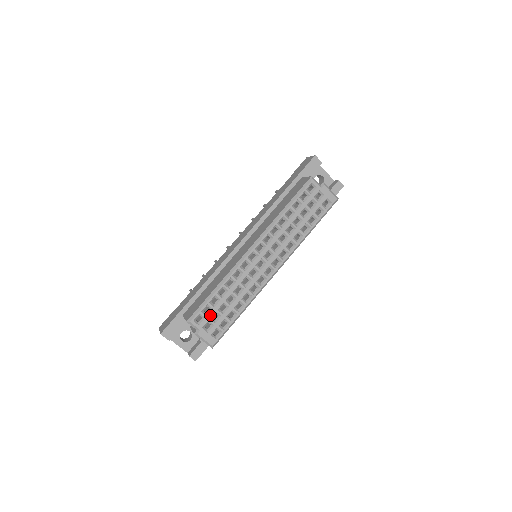
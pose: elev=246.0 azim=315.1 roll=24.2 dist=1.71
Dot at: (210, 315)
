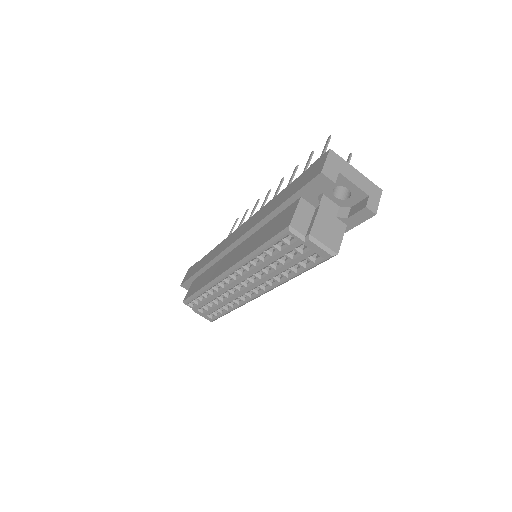
Dot at: (201, 305)
